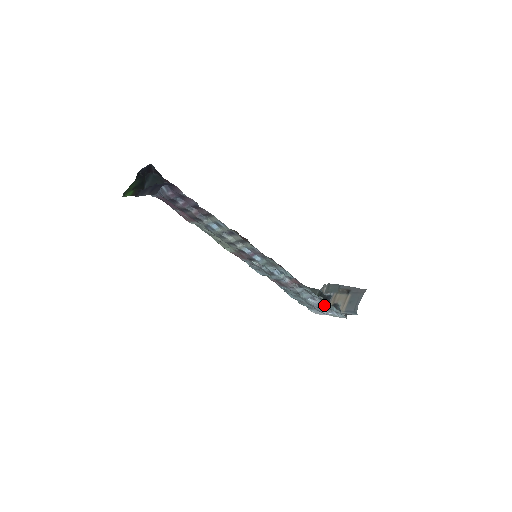
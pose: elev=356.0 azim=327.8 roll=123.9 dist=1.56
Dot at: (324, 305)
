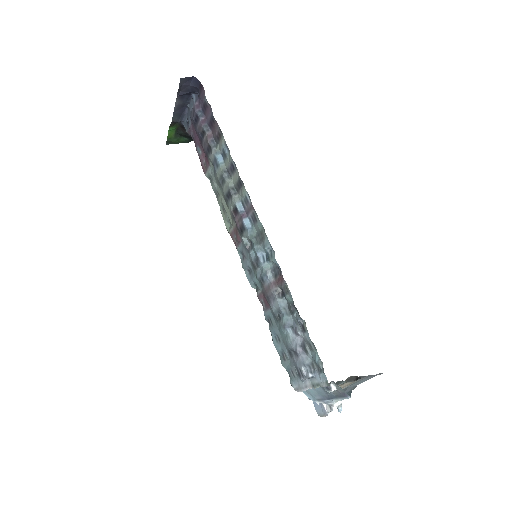
Dot at: (305, 347)
